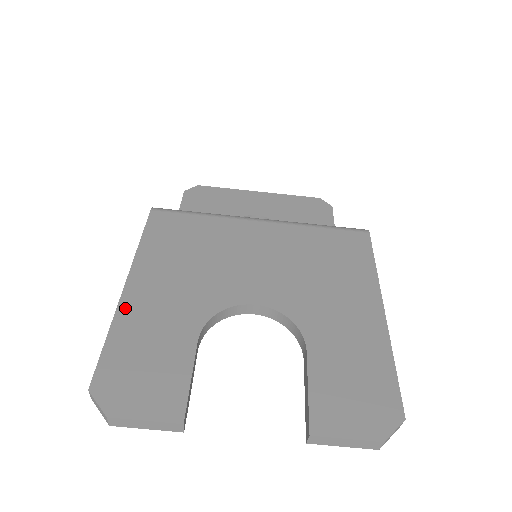
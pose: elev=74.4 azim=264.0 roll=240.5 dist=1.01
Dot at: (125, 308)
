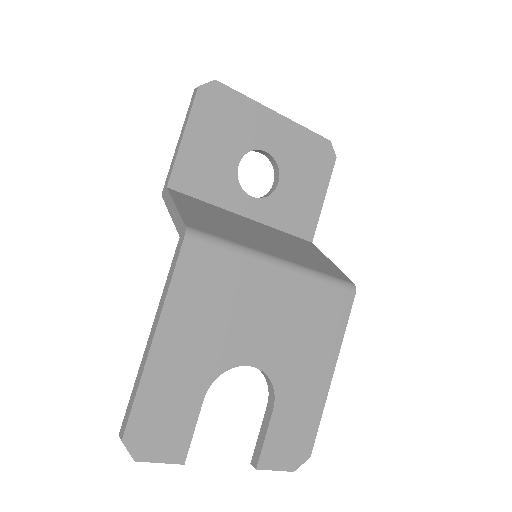
Dot at: (152, 365)
